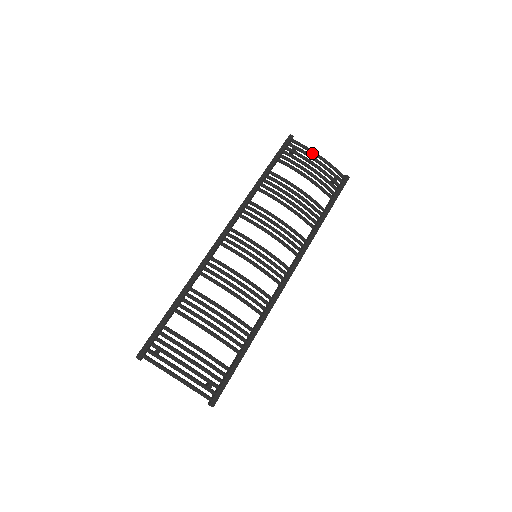
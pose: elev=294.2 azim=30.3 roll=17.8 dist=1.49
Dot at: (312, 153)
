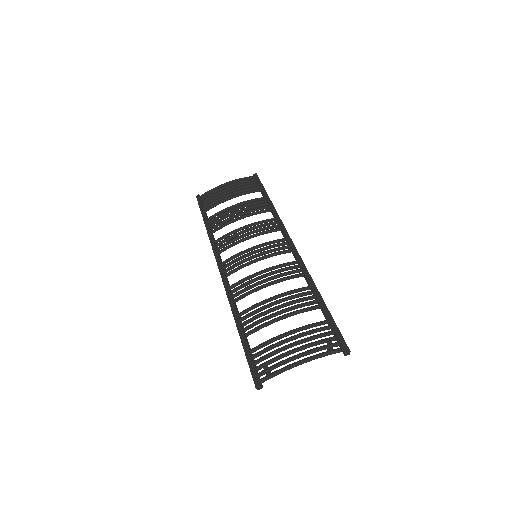
Dot at: (219, 187)
